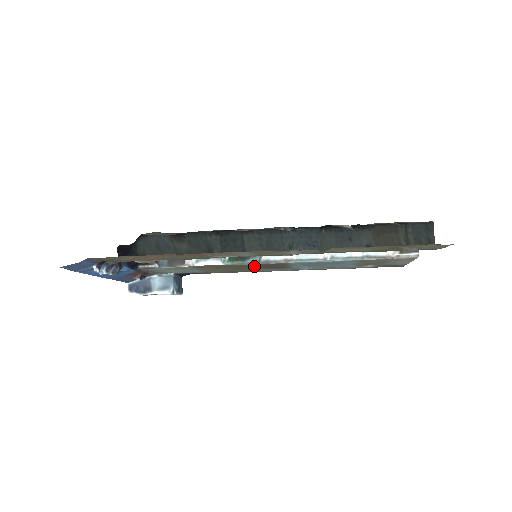
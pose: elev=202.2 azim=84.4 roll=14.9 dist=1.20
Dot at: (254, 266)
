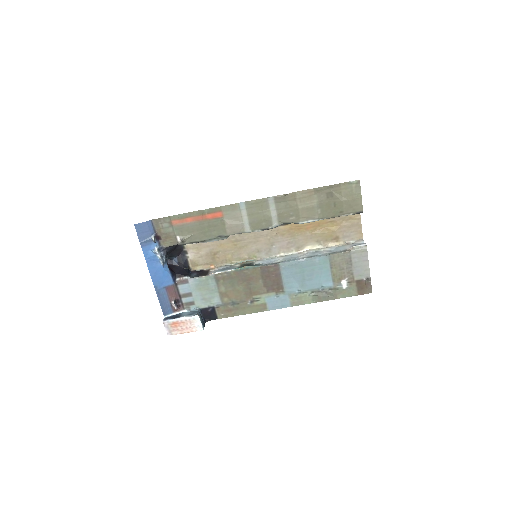
Dot at: (257, 278)
